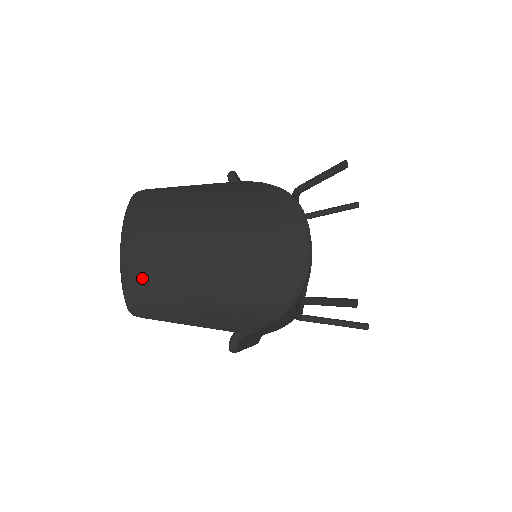
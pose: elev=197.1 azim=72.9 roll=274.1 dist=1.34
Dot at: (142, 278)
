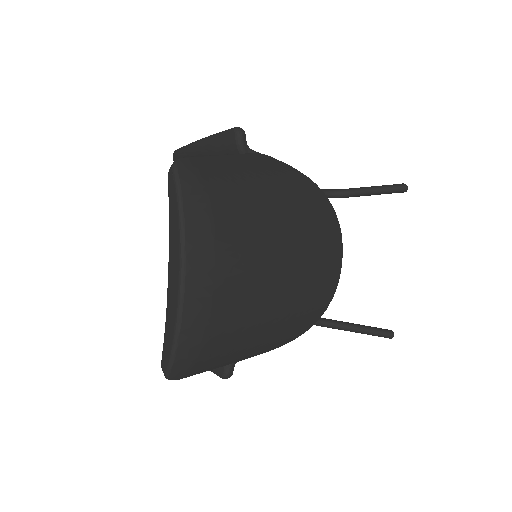
Dot at: (210, 328)
